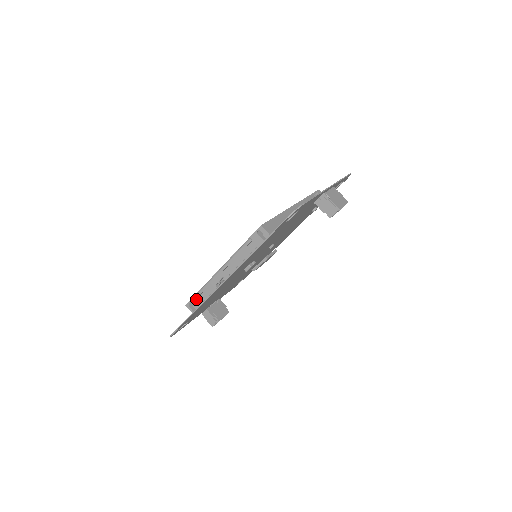
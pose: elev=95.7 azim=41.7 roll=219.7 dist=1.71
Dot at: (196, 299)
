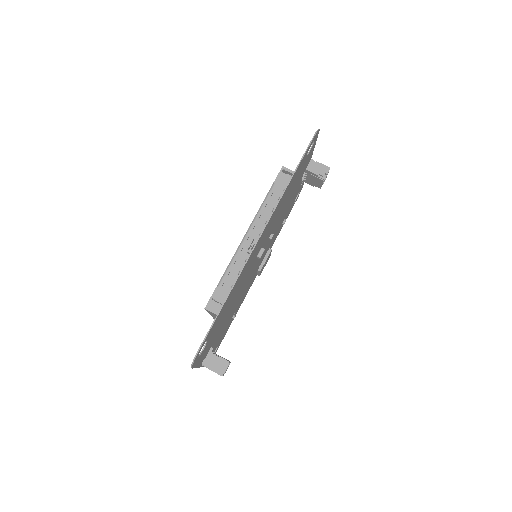
Dot at: (220, 290)
